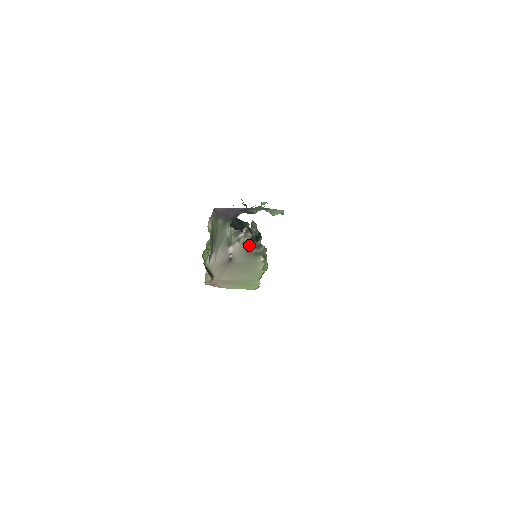
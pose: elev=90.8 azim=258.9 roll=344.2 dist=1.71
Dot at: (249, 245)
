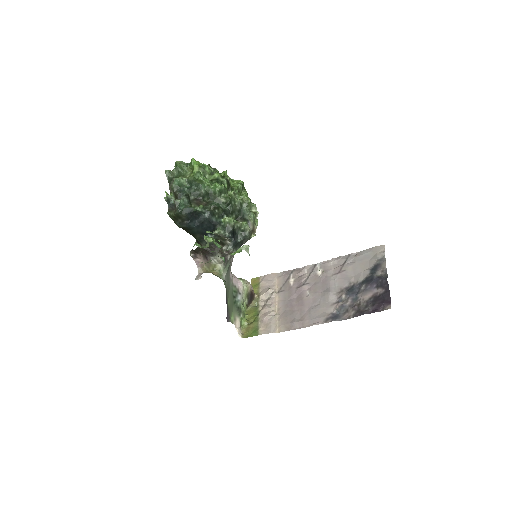
Dot at: (238, 248)
